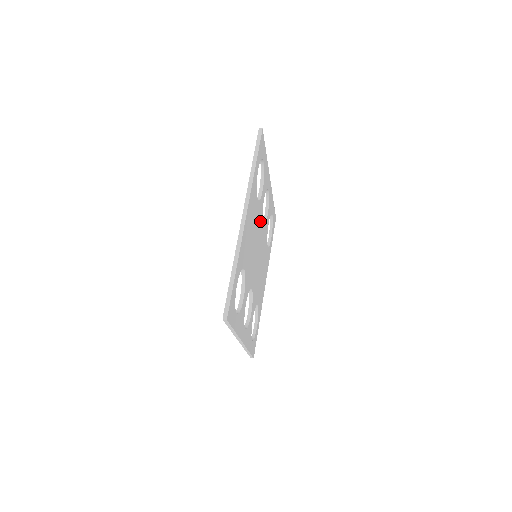
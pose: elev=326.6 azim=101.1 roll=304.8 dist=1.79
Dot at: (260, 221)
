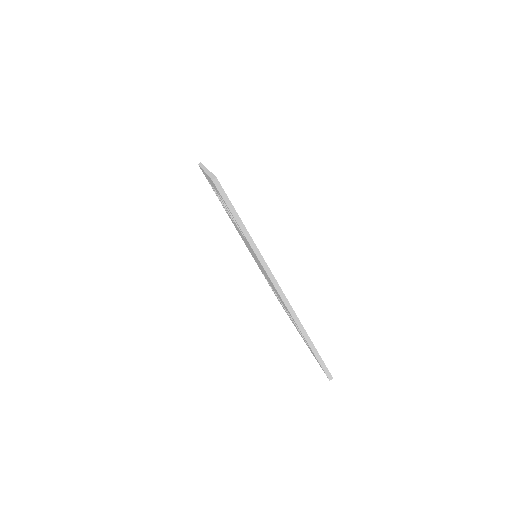
Dot at: occluded
